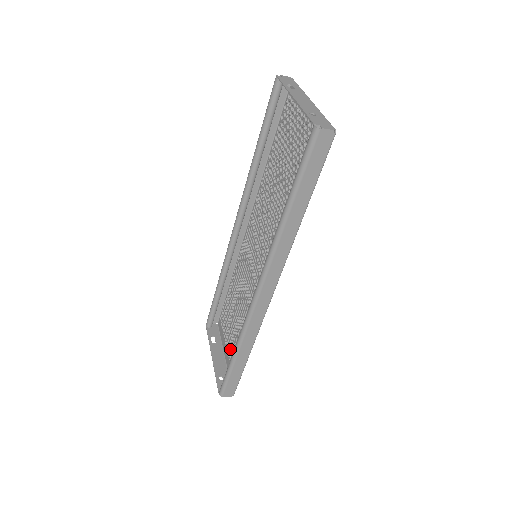
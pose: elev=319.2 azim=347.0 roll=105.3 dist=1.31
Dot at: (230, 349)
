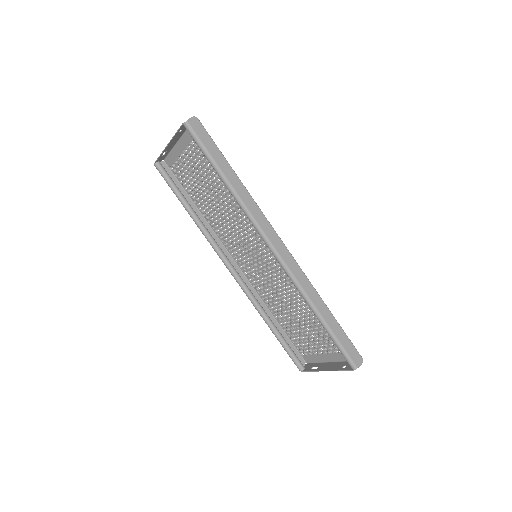
Dot at: (325, 346)
